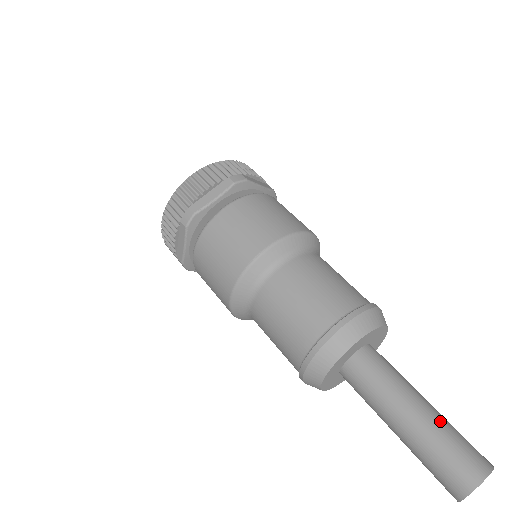
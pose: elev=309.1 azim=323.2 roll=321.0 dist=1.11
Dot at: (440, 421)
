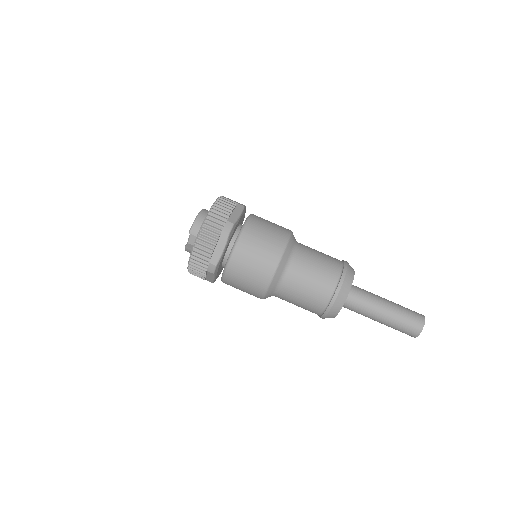
Dot at: (397, 311)
